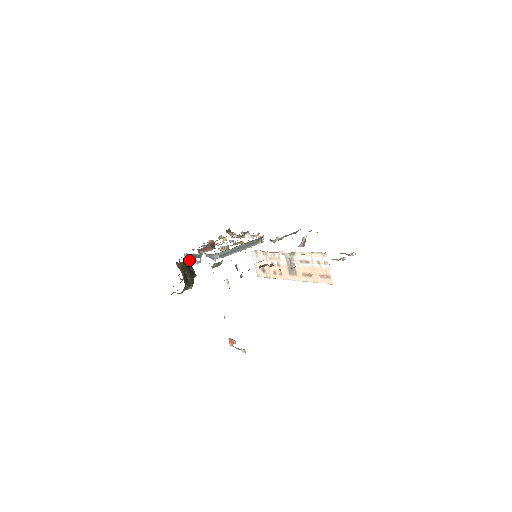
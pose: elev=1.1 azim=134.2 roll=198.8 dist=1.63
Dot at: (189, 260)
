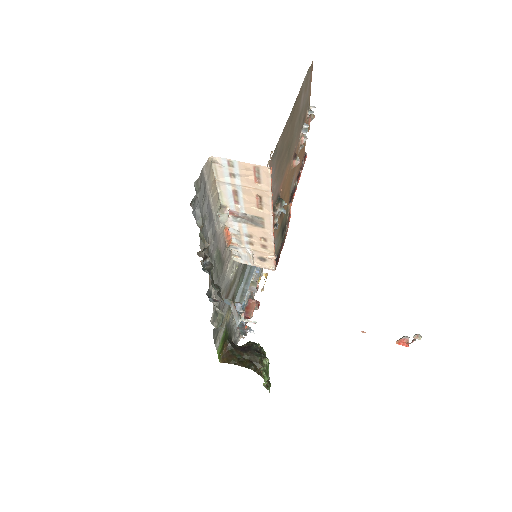
Dot at: (226, 343)
